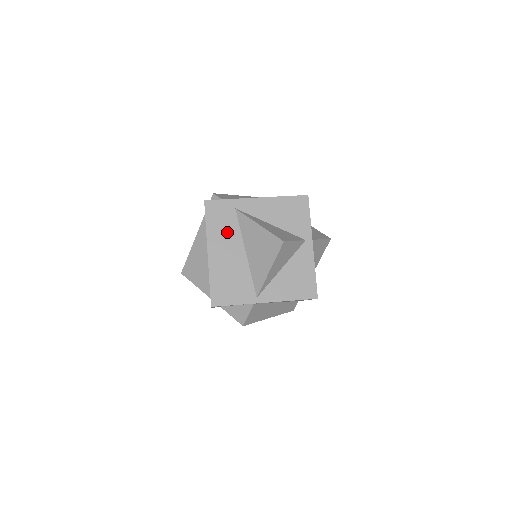
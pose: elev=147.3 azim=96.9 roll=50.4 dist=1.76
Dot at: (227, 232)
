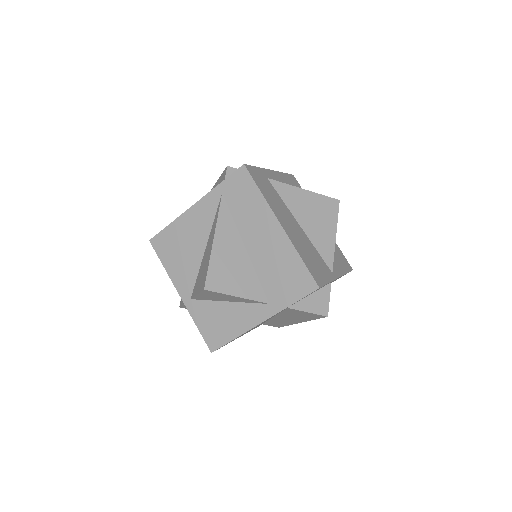
Dot at: (278, 202)
